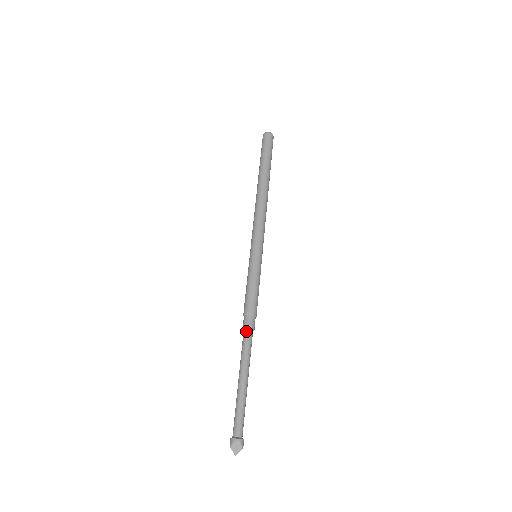
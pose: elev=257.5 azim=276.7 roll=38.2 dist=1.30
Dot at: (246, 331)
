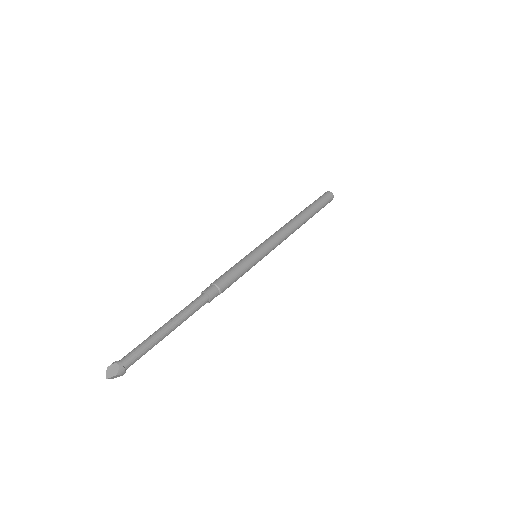
Dot at: (201, 295)
